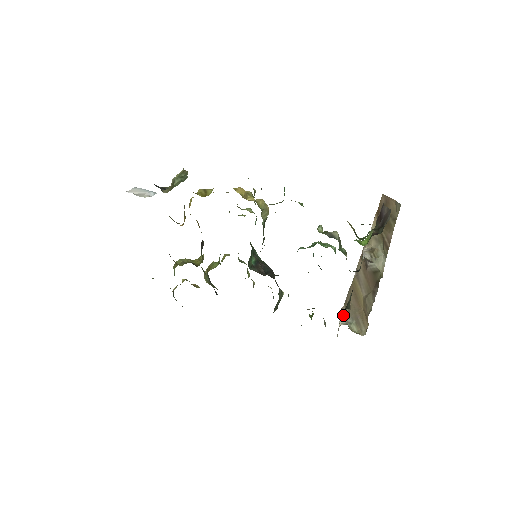
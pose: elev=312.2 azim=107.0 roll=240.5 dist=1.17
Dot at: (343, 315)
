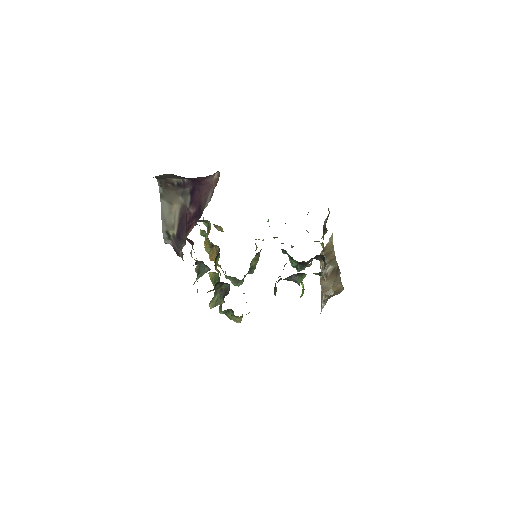
Dot at: (323, 303)
